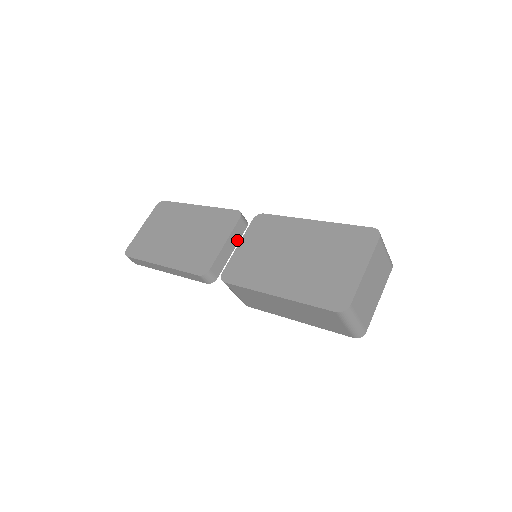
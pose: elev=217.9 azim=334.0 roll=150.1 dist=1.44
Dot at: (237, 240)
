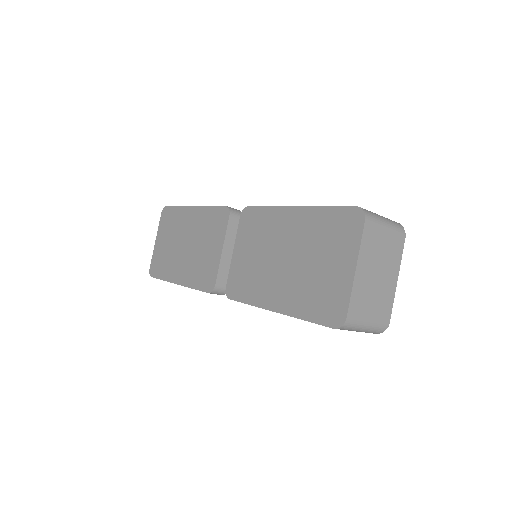
Dot at: occluded
